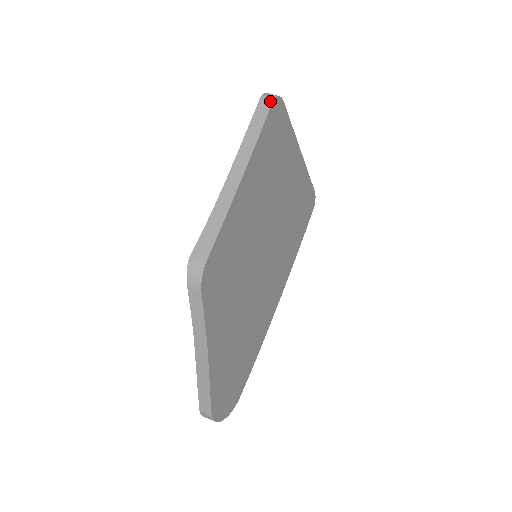
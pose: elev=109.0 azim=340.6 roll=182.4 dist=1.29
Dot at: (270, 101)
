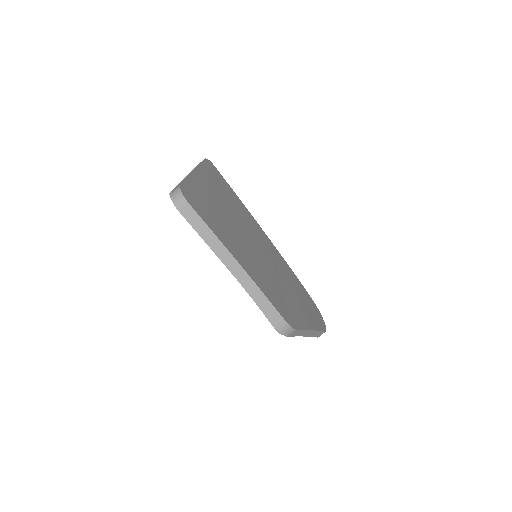
Dot at: (186, 204)
